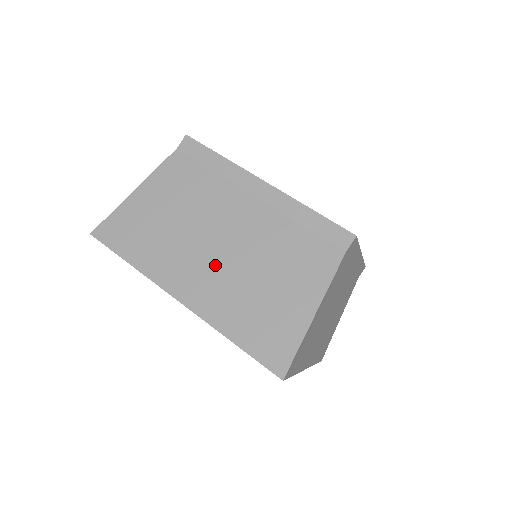
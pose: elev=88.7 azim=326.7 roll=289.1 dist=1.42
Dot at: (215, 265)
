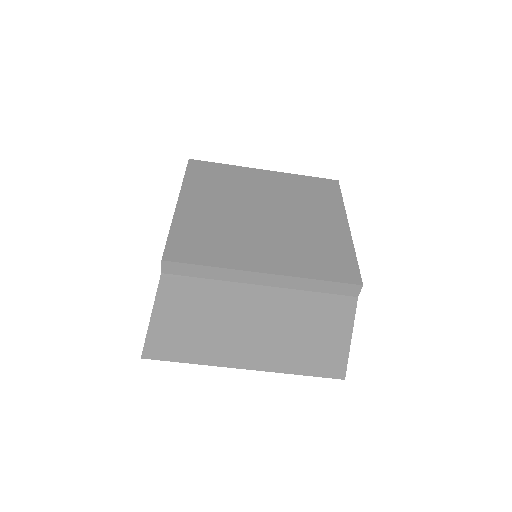
Dot at: (259, 341)
